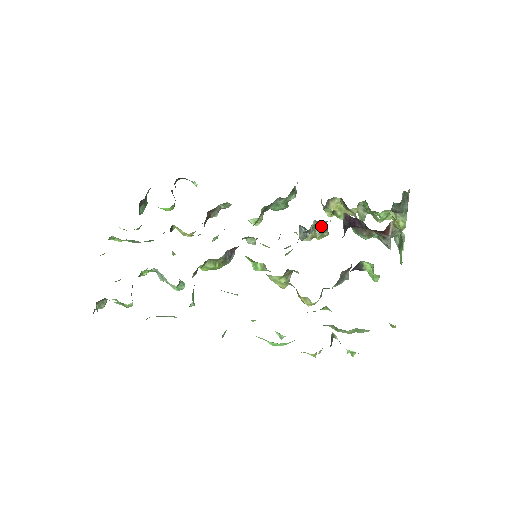
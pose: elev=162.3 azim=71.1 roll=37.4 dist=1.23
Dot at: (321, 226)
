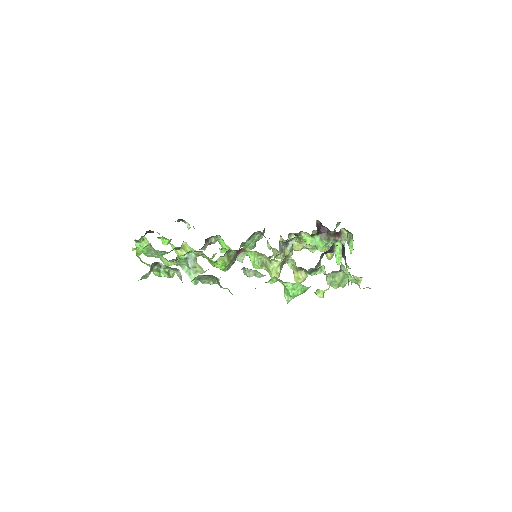
Dot at: (292, 243)
